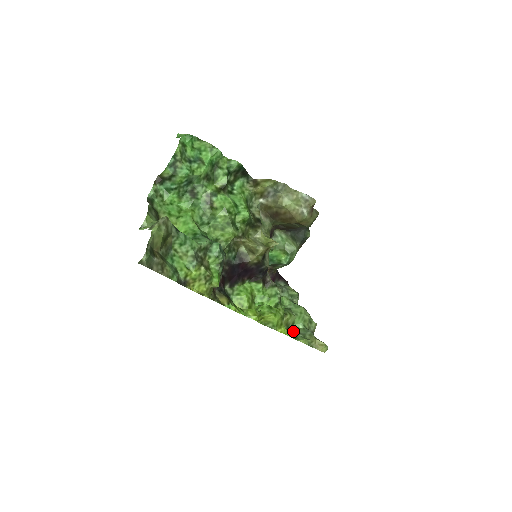
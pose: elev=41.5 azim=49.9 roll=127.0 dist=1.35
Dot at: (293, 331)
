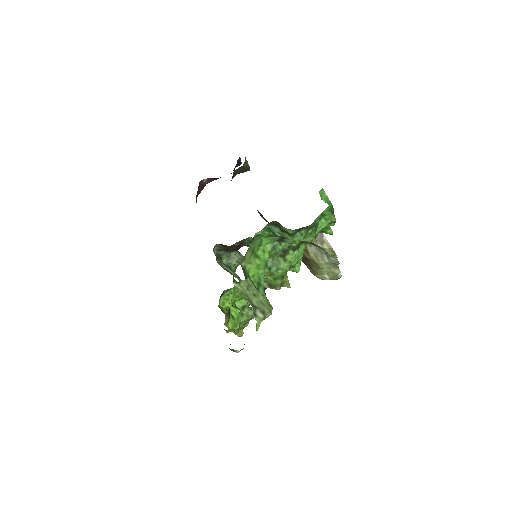
Dot at: occluded
